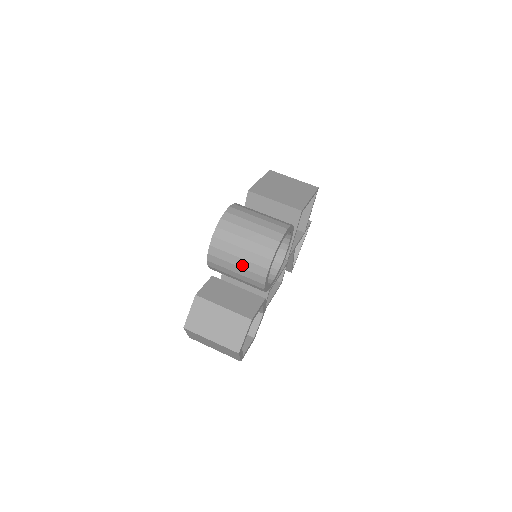
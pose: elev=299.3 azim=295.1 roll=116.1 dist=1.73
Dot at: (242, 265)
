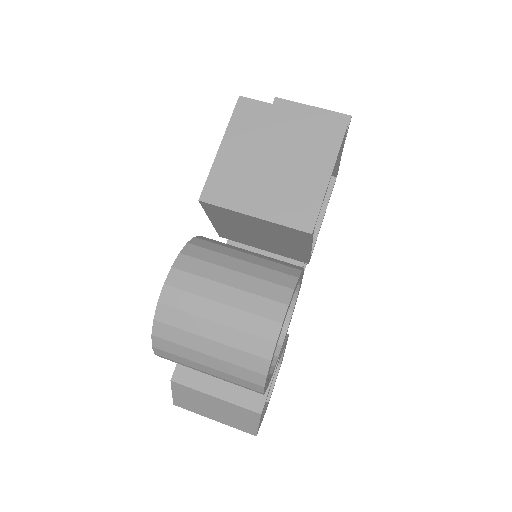
Dot at: occluded
